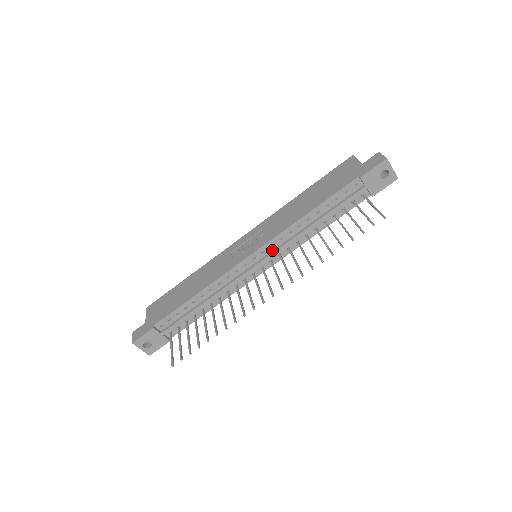
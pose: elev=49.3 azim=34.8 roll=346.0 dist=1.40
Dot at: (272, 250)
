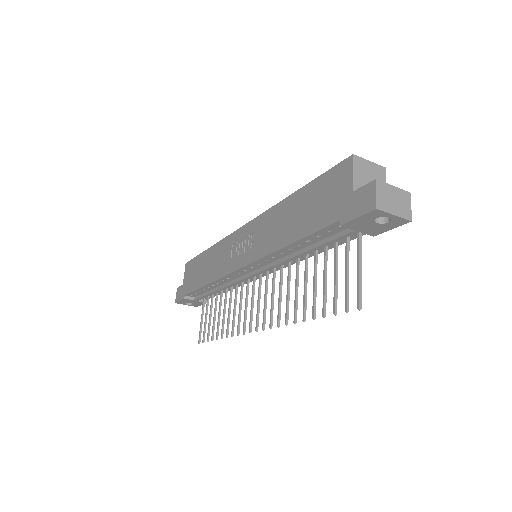
Dot at: (262, 266)
